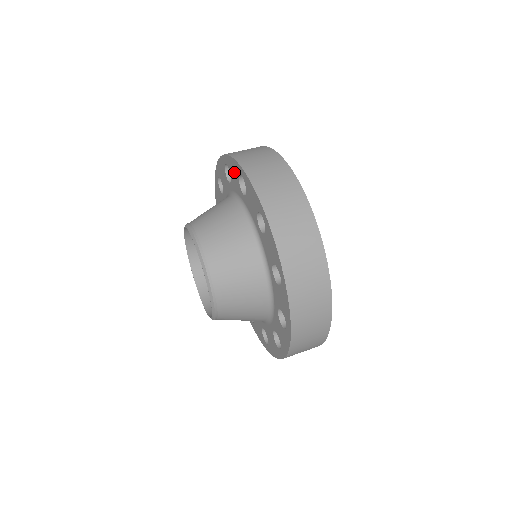
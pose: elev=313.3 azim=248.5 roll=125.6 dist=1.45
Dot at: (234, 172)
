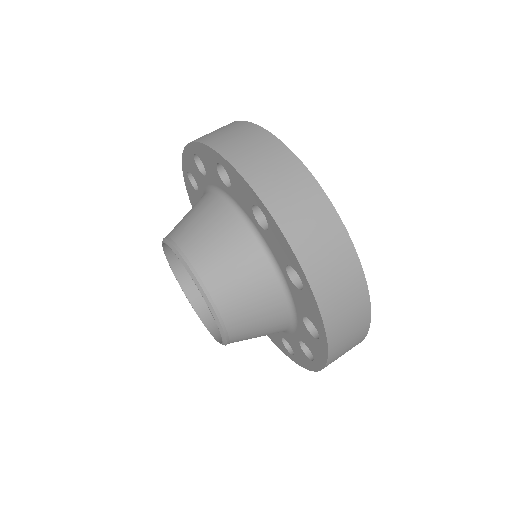
Dot at: (208, 161)
